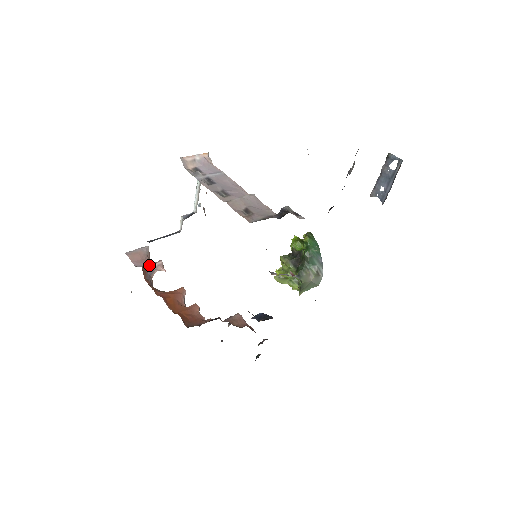
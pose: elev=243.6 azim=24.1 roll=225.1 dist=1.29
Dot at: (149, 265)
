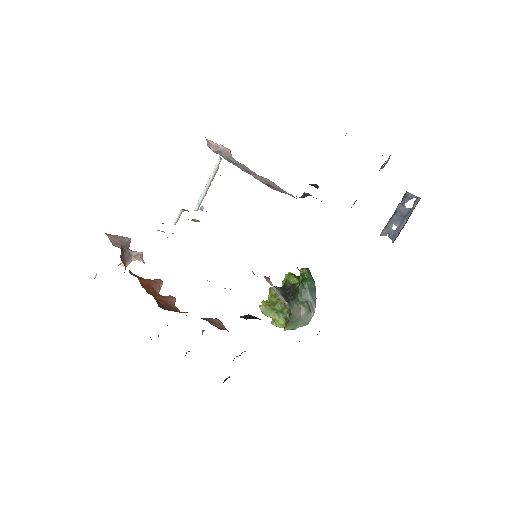
Dot at: (128, 250)
